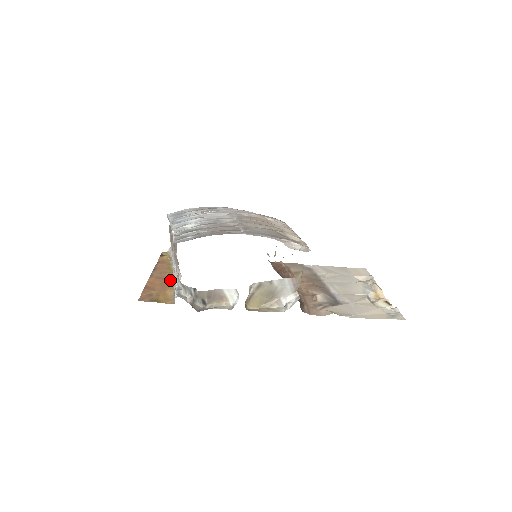
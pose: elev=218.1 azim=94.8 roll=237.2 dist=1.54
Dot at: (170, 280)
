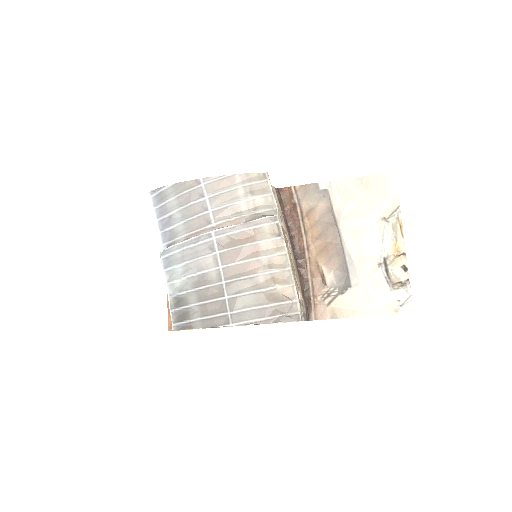
Dot at: occluded
